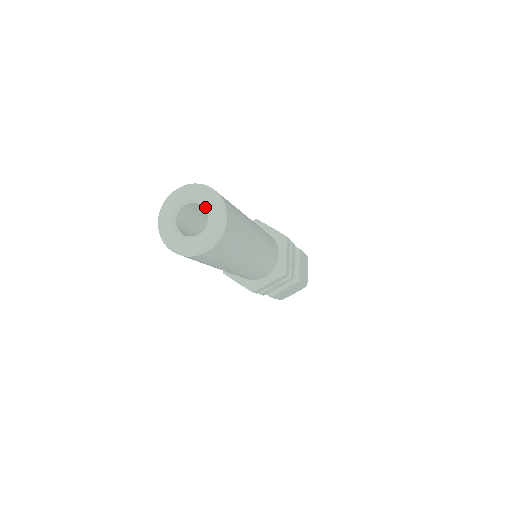
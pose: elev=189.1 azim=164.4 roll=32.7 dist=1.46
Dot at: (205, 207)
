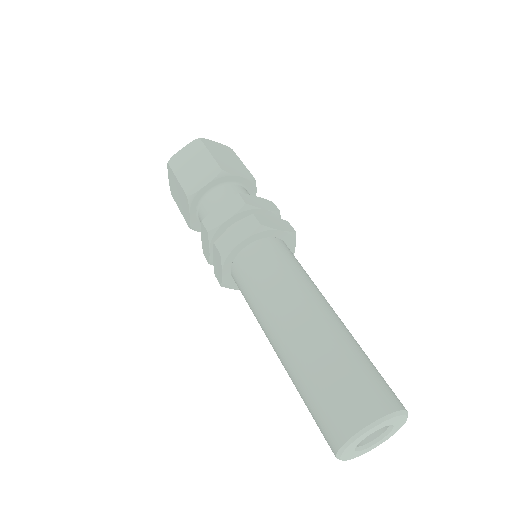
Dot at: (390, 425)
